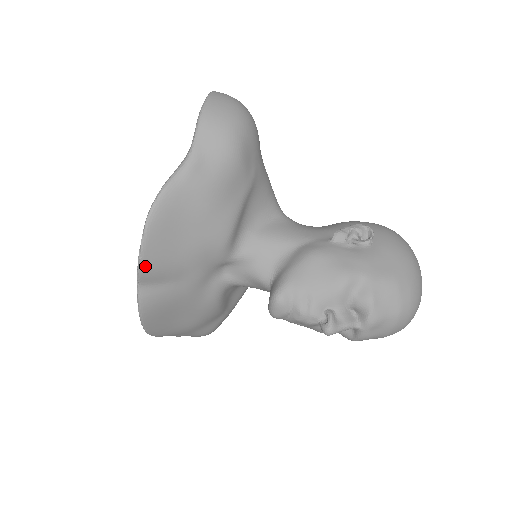
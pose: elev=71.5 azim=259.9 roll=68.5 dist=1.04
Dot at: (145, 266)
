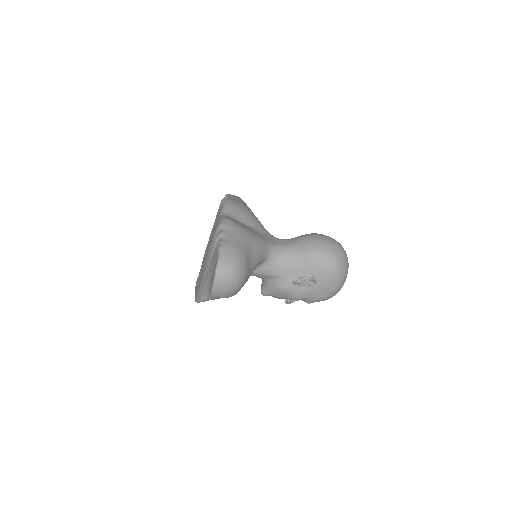
Dot at: occluded
